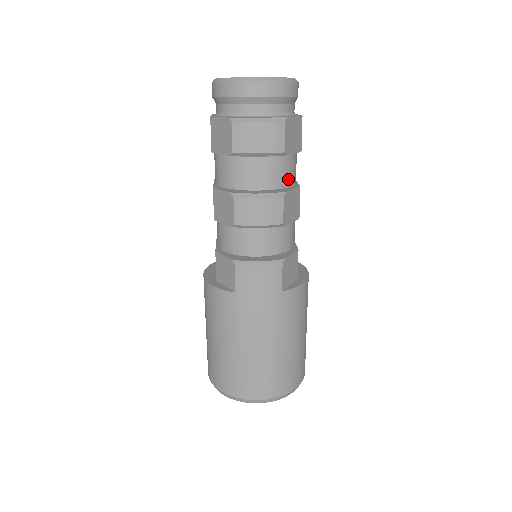
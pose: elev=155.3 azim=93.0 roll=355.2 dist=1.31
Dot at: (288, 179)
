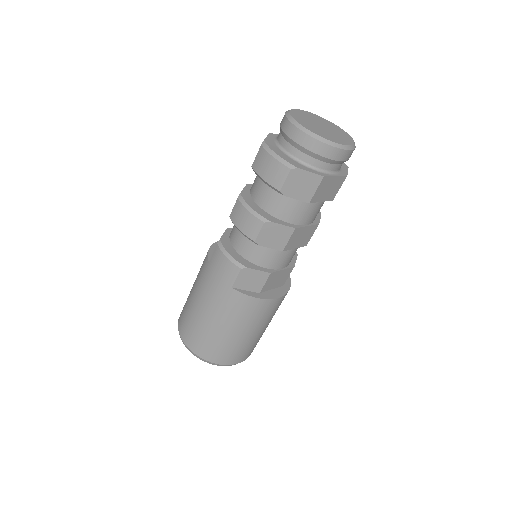
Dot at: (288, 216)
